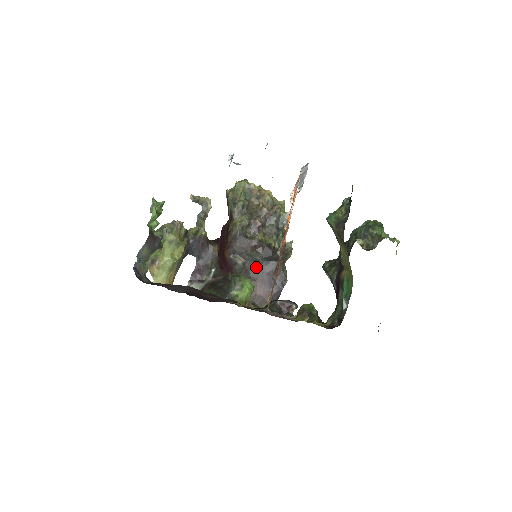
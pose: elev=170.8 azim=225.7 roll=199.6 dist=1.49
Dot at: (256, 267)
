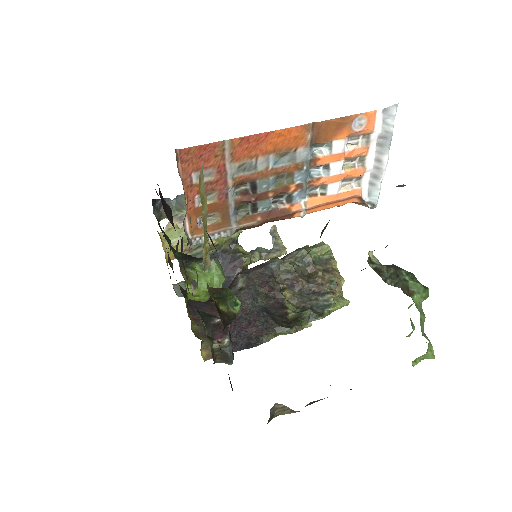
Dot at: (247, 303)
